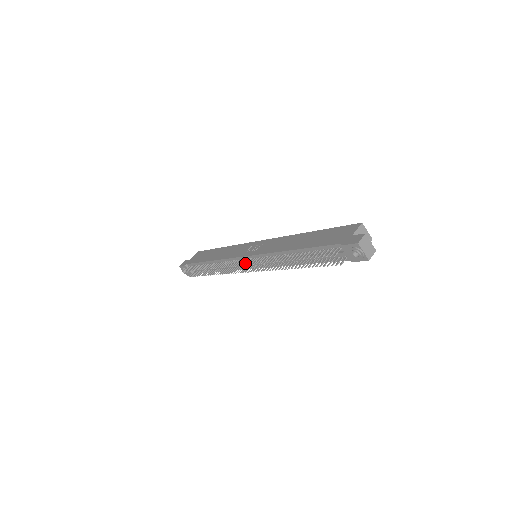
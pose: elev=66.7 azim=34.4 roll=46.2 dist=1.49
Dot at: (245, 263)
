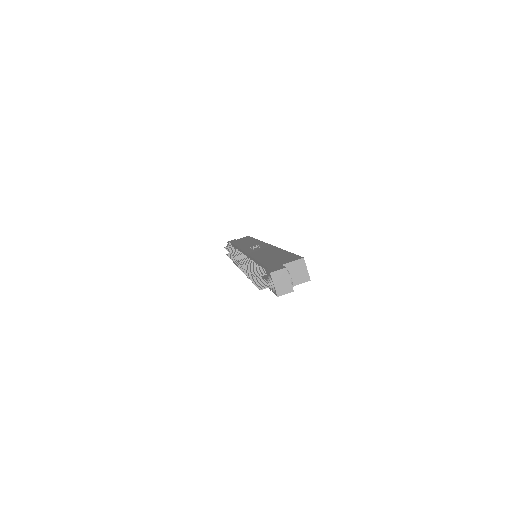
Dot at: occluded
